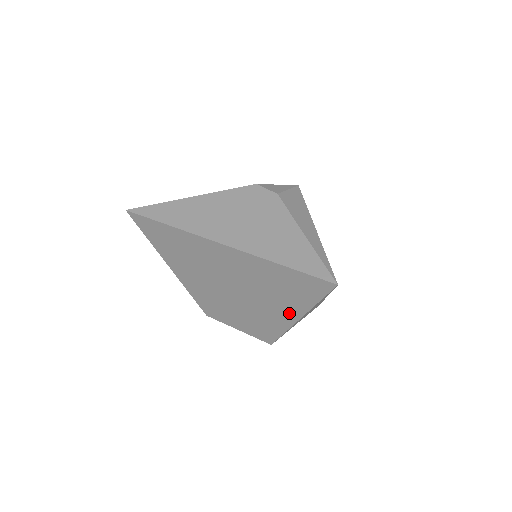
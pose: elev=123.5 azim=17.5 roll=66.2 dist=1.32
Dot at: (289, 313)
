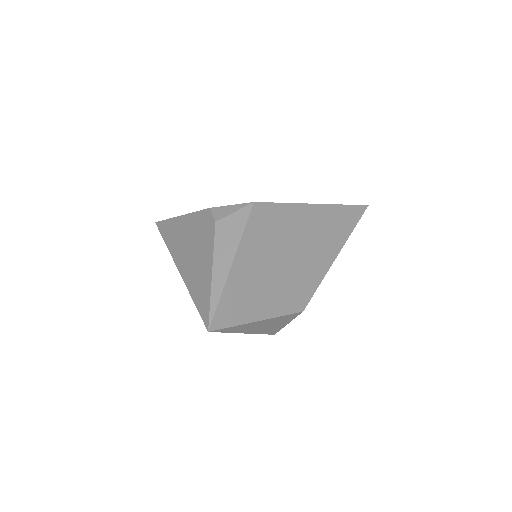
Dot at: occluded
